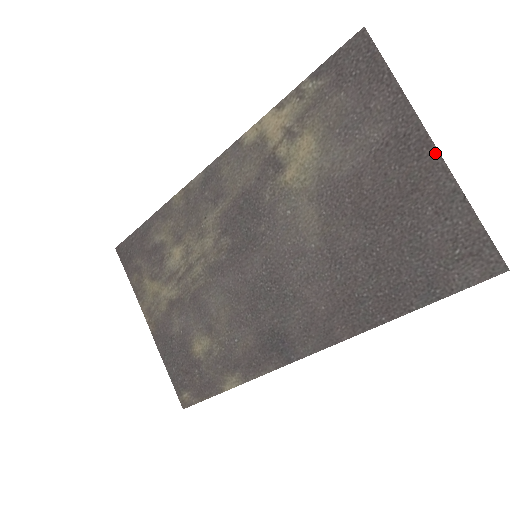
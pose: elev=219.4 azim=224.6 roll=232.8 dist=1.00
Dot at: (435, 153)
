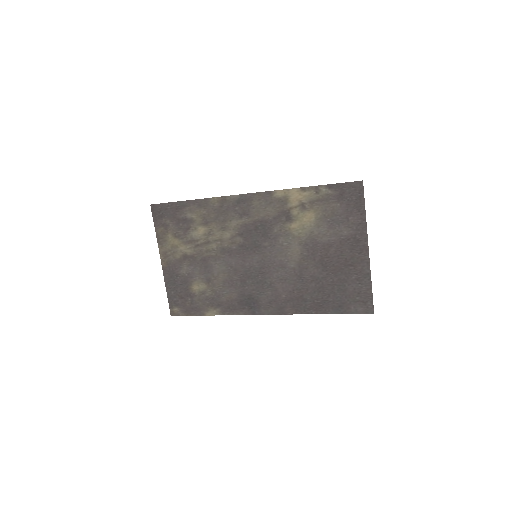
Dot at: (367, 255)
